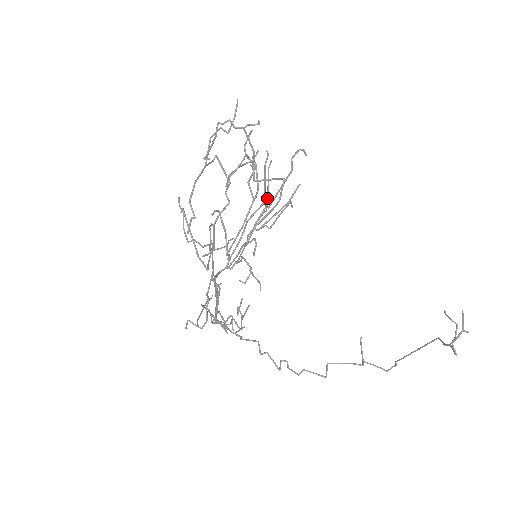
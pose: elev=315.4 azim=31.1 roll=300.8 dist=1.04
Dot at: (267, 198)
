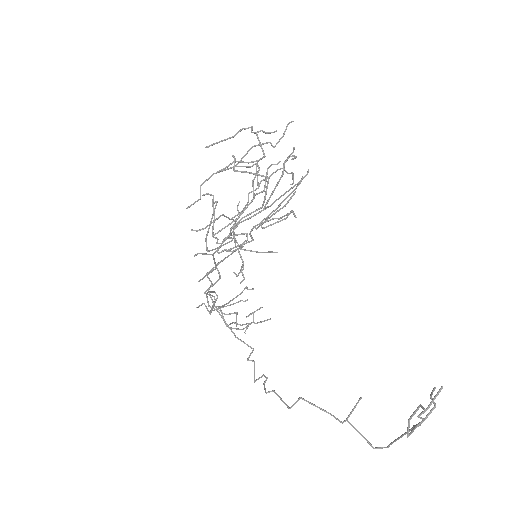
Dot at: (278, 205)
